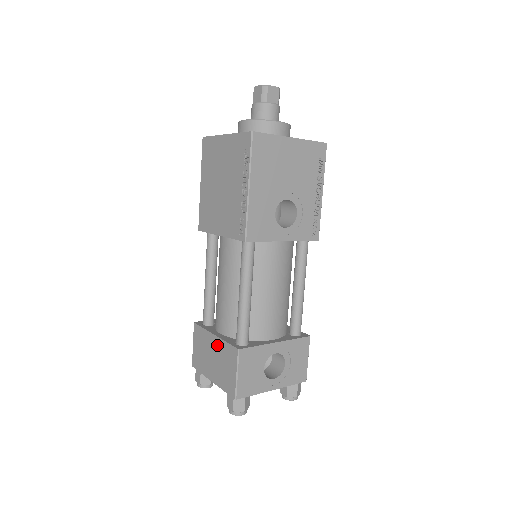
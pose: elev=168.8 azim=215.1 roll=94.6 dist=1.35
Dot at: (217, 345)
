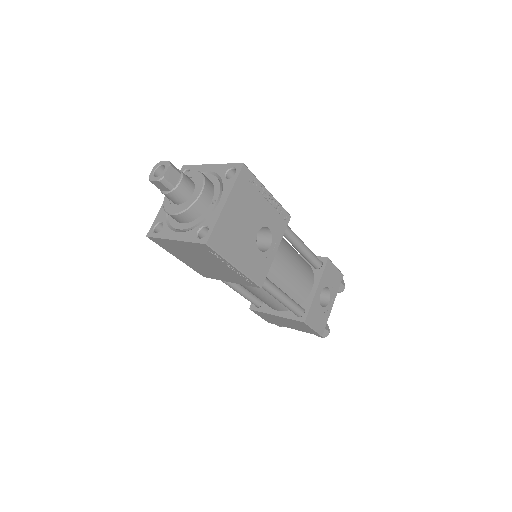
Dot at: (283, 319)
